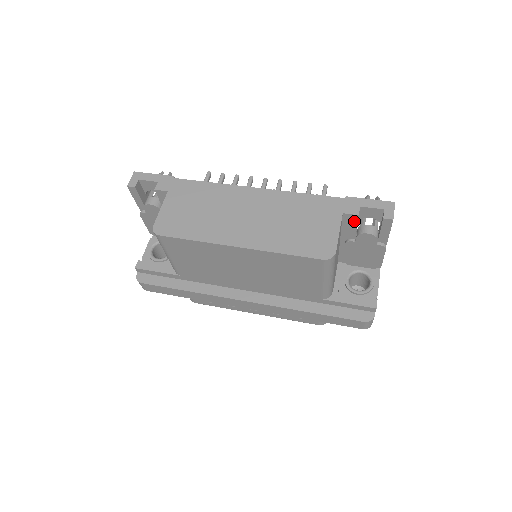
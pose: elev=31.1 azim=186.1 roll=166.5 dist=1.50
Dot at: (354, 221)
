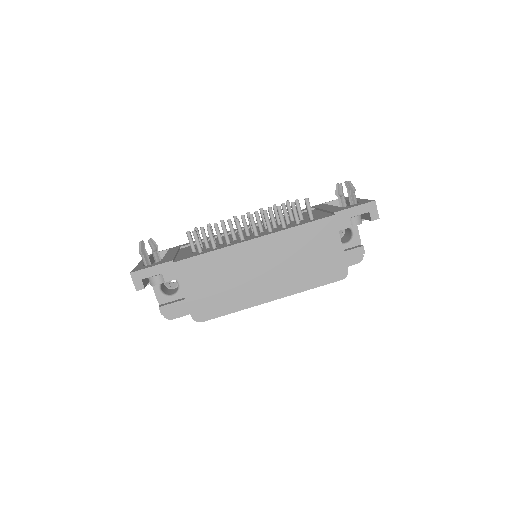
Dot at: occluded
